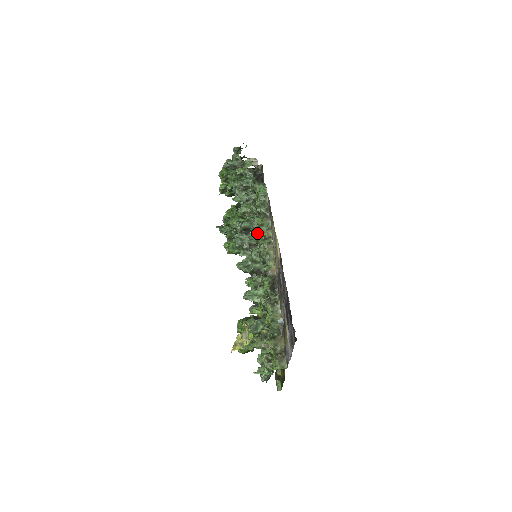
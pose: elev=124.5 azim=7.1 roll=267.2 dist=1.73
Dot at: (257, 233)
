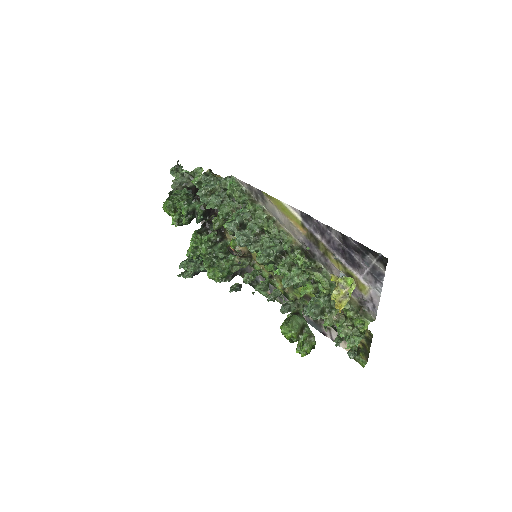
Dot at: (255, 220)
